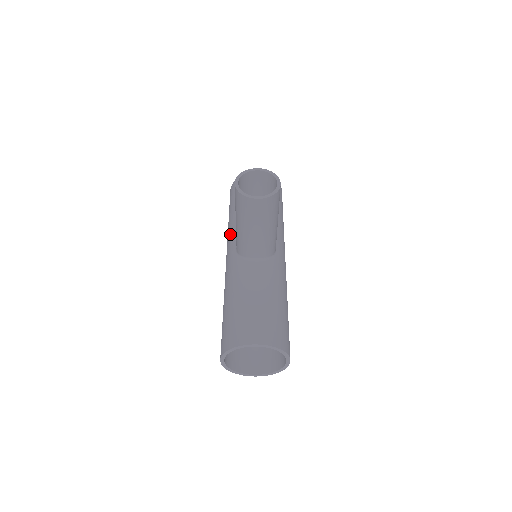
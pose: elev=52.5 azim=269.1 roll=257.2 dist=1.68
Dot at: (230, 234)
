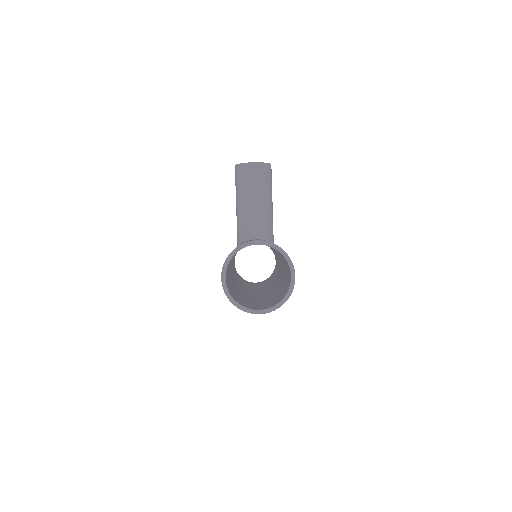
Dot at: occluded
